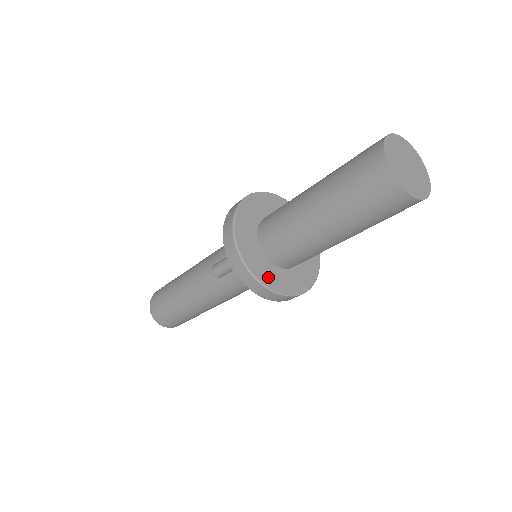
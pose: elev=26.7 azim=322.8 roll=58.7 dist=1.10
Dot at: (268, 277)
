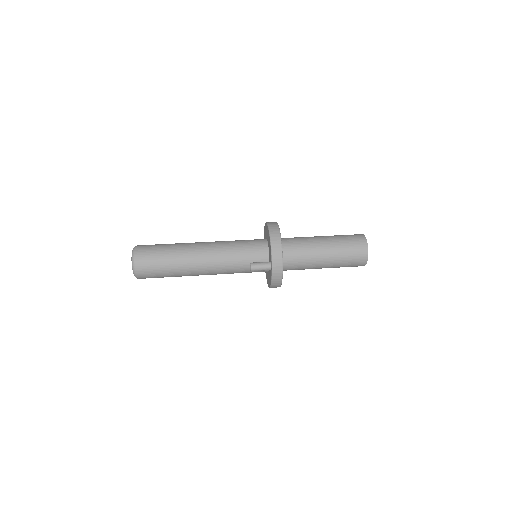
Dot at: occluded
